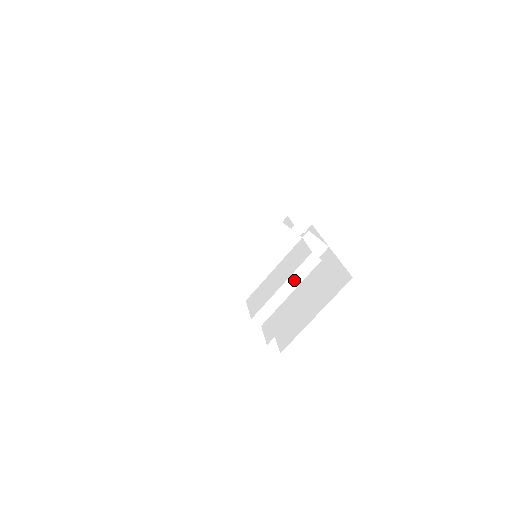
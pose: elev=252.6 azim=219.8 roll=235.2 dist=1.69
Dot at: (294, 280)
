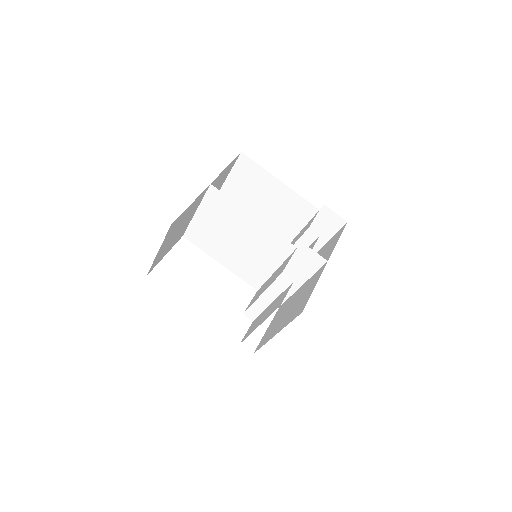
Dot at: (272, 292)
